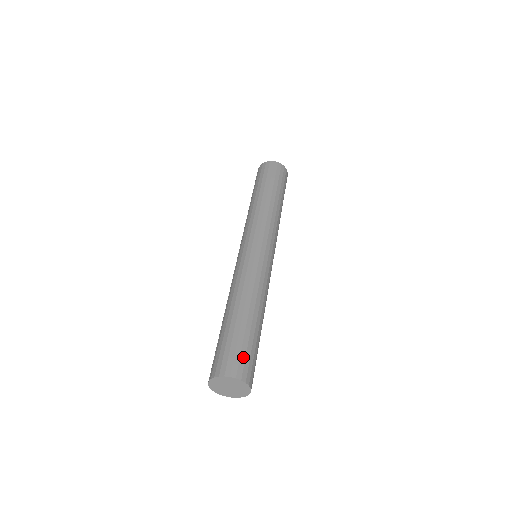
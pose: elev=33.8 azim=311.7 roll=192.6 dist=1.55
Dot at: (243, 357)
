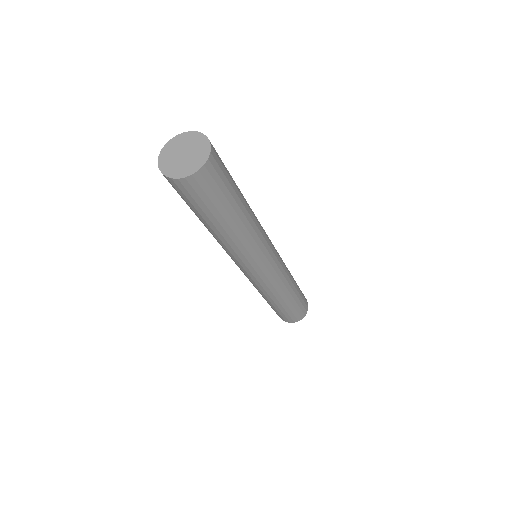
Dot at: occluded
